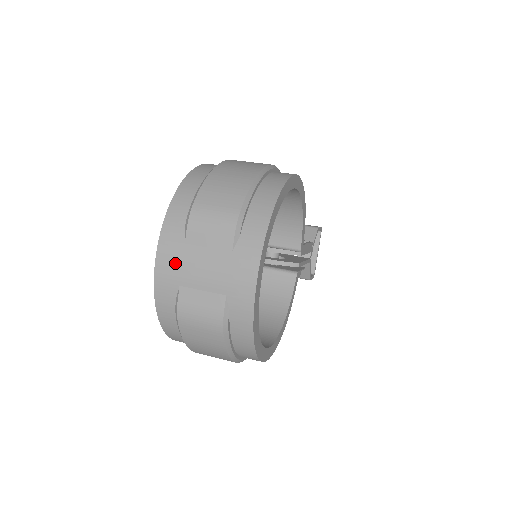
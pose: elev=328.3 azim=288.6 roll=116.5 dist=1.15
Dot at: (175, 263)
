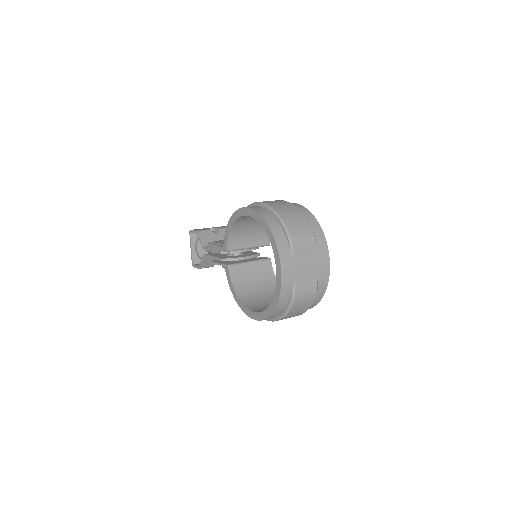
Dot at: (292, 270)
